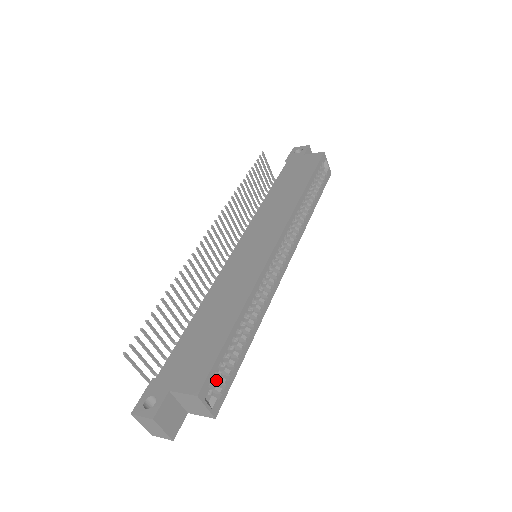
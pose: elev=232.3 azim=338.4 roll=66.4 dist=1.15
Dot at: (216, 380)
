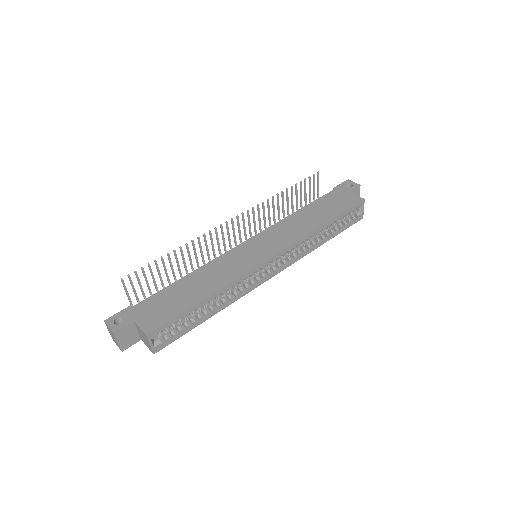
Dot at: (169, 330)
